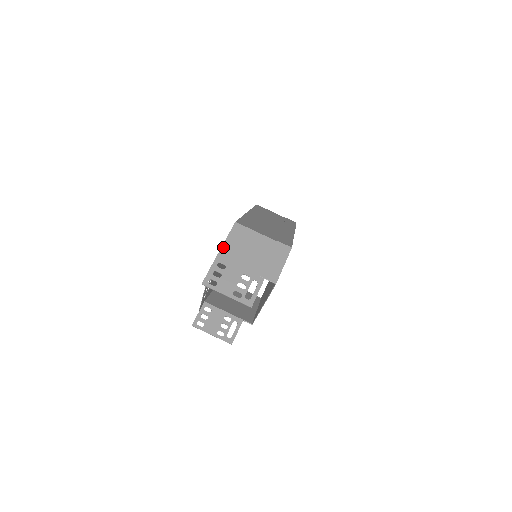
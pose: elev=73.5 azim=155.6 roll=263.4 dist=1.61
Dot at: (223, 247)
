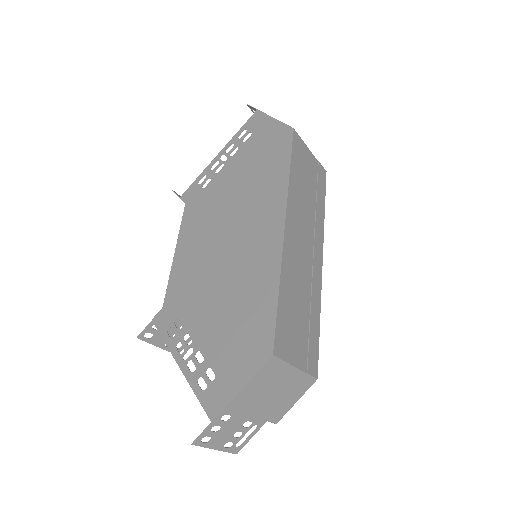
Dot at: (240, 394)
